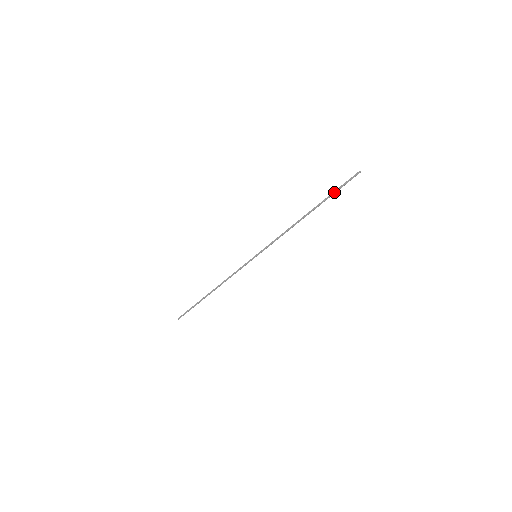
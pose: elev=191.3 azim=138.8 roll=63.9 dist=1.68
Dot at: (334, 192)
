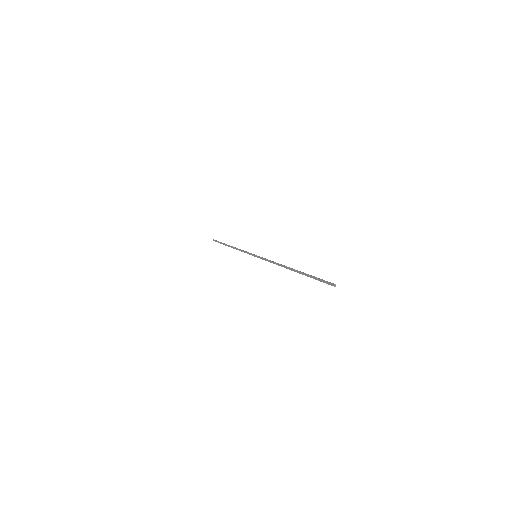
Dot at: (312, 277)
